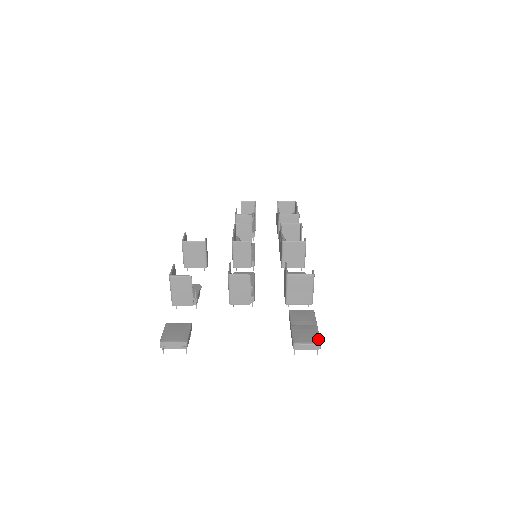
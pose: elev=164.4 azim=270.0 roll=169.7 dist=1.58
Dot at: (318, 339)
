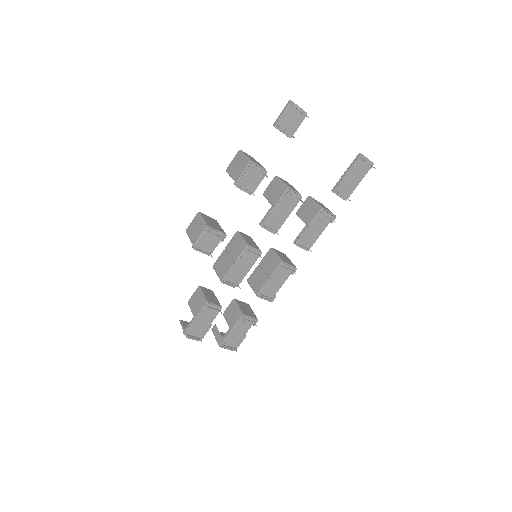
Dot at: occluded
